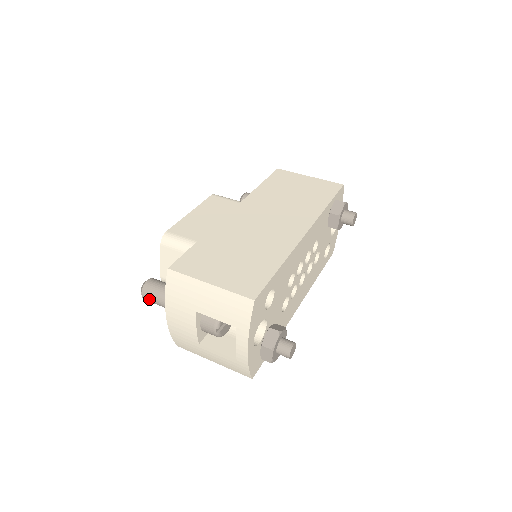
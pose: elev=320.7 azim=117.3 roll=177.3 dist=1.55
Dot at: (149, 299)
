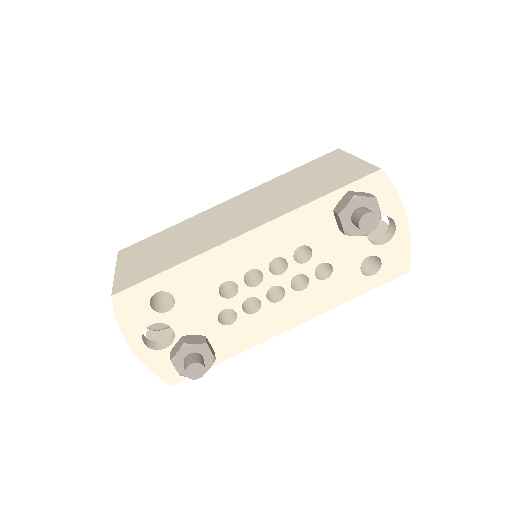
Dot at: occluded
